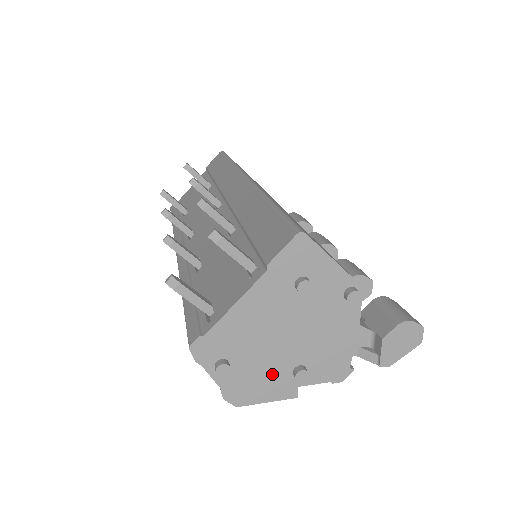
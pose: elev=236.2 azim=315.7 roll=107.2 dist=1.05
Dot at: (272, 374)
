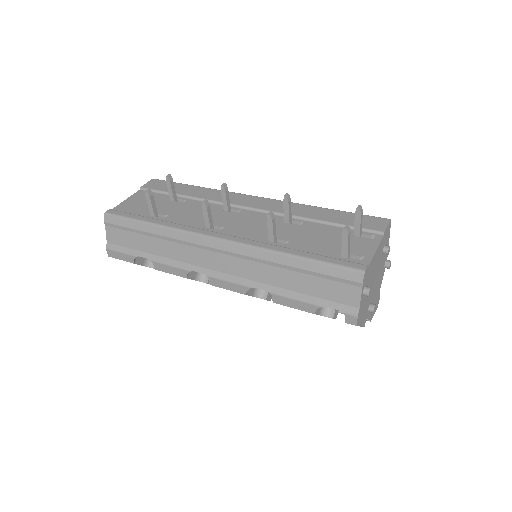
Dot at: (367, 305)
